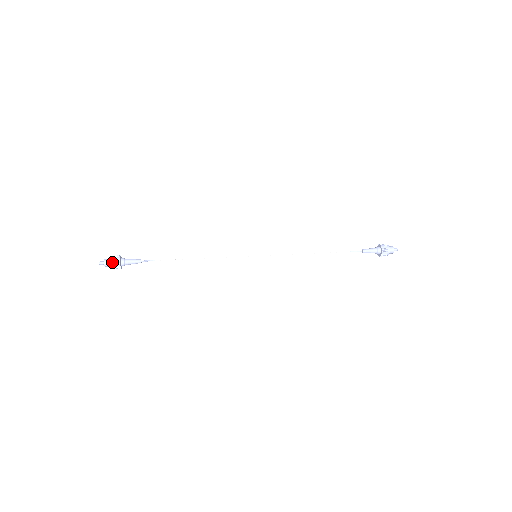
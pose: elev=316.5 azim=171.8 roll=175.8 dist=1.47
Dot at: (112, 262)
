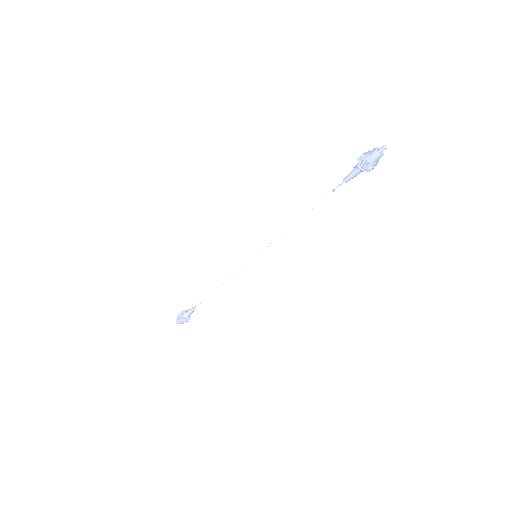
Dot at: (178, 316)
